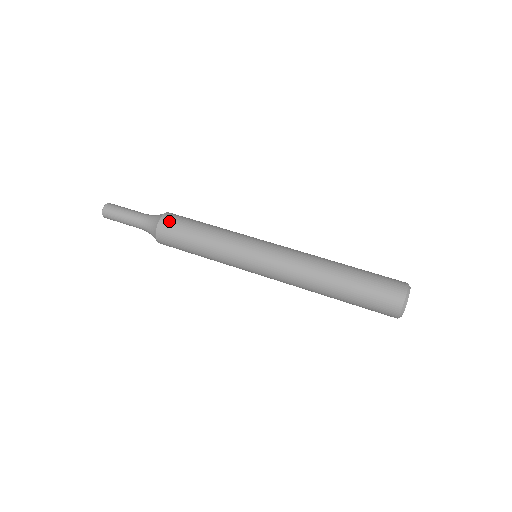
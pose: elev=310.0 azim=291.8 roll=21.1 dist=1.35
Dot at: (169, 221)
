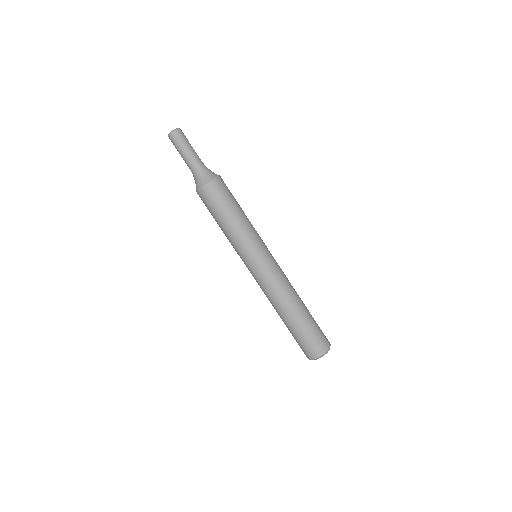
Dot at: (207, 194)
